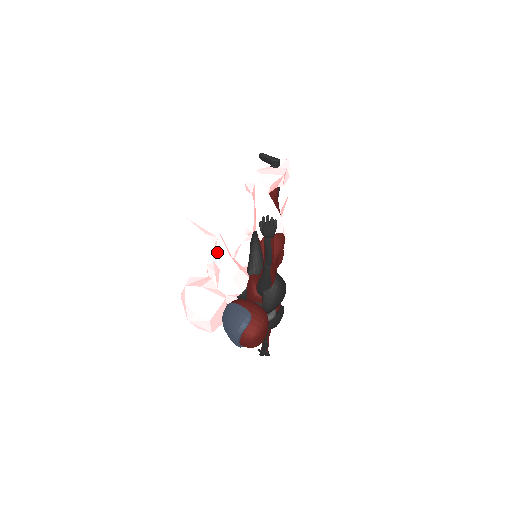
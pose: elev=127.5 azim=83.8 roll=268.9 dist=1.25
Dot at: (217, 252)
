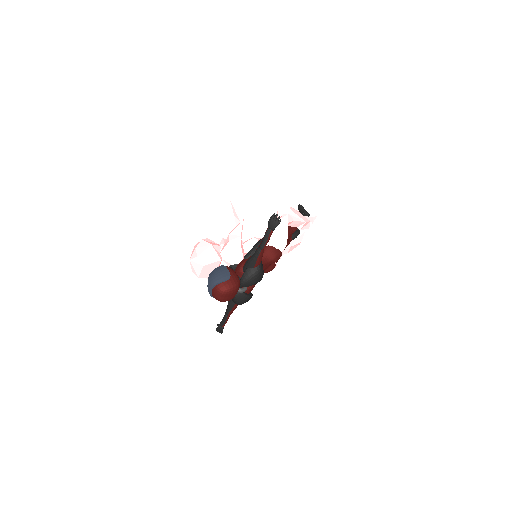
Dot at: (234, 231)
